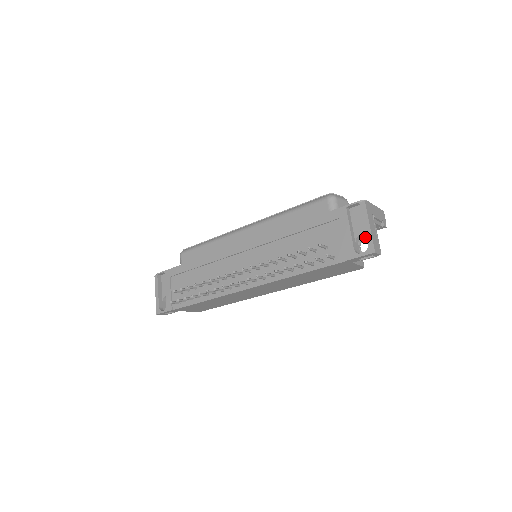
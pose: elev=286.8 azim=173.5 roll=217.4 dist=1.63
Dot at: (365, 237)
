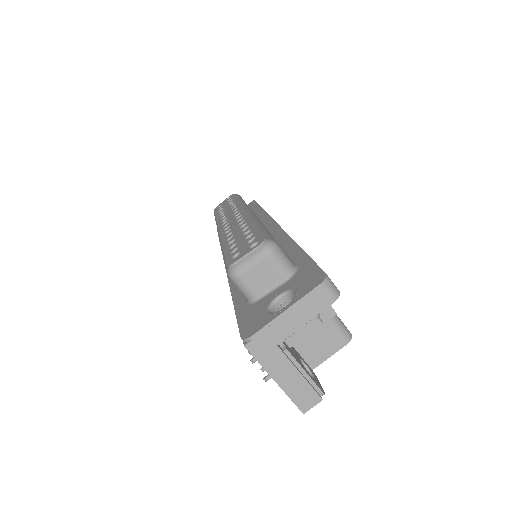
Dot at: occluded
